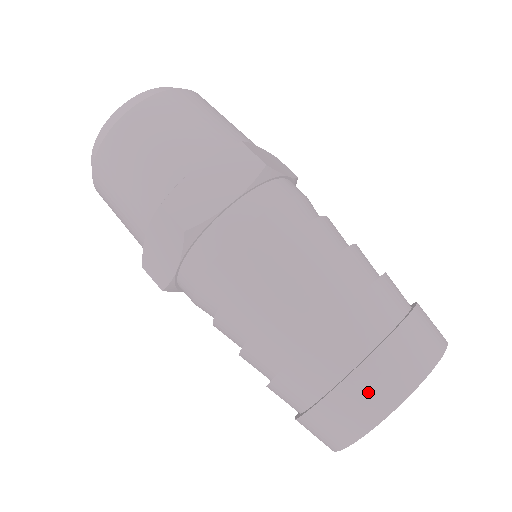
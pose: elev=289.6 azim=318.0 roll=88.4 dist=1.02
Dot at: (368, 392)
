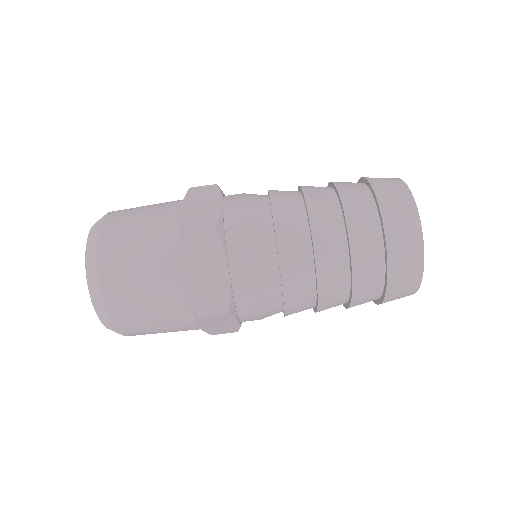
Dot at: occluded
